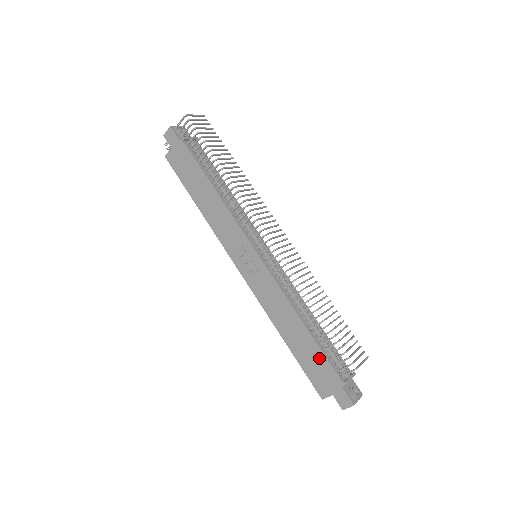
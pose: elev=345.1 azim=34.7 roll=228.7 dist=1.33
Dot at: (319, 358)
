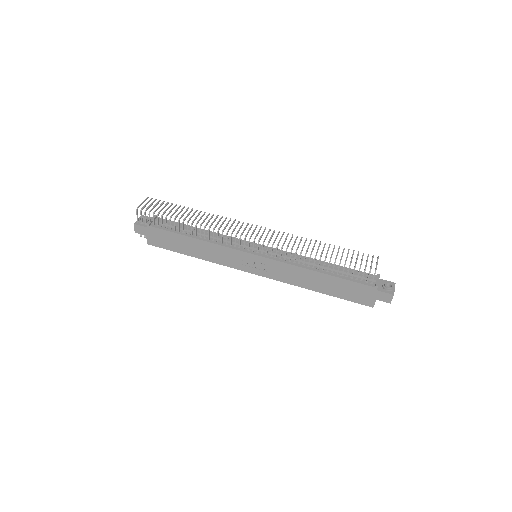
Dot at: (348, 285)
